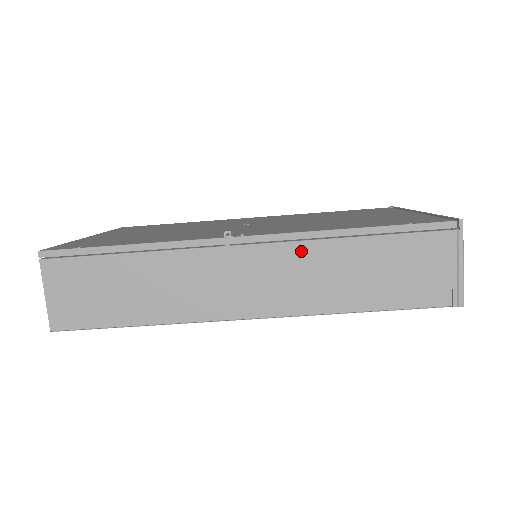
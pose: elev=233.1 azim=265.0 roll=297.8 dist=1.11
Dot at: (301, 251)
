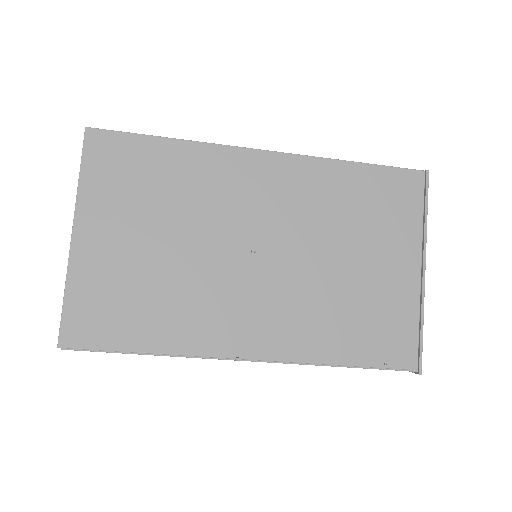
Dot at: occluded
